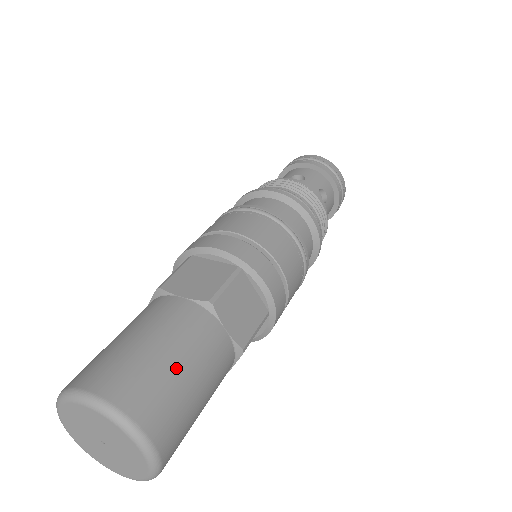
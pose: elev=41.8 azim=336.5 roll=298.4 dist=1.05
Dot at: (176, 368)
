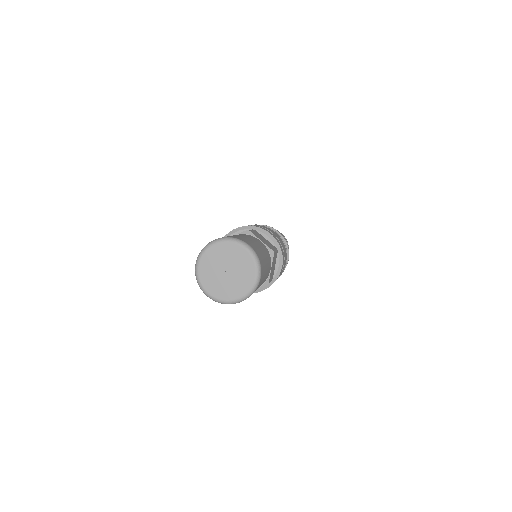
Dot at: (266, 264)
